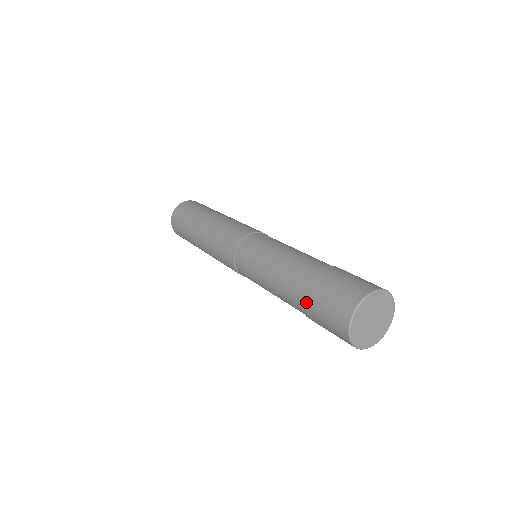
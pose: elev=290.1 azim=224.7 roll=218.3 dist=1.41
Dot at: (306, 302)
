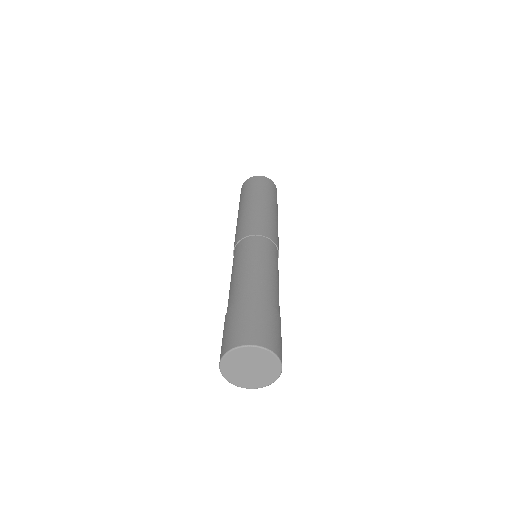
Dot at: (230, 312)
